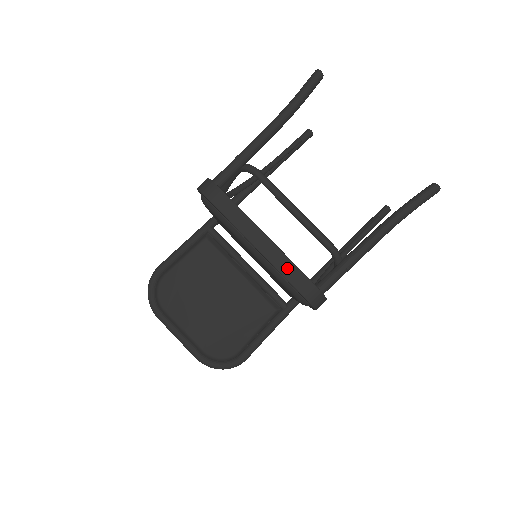
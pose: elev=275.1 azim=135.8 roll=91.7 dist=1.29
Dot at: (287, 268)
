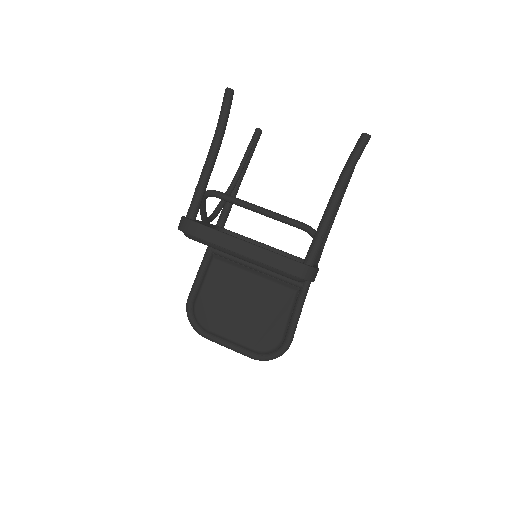
Dot at: (272, 260)
